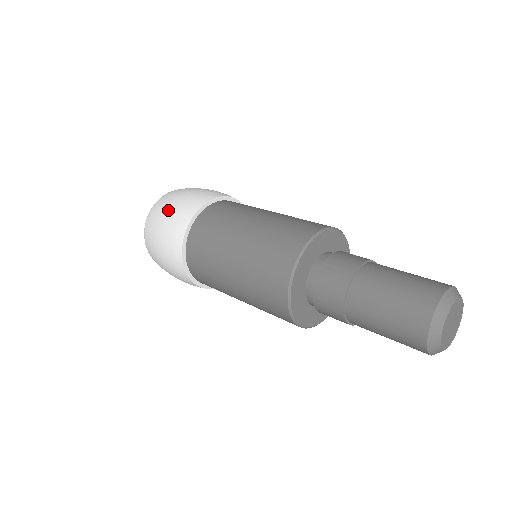
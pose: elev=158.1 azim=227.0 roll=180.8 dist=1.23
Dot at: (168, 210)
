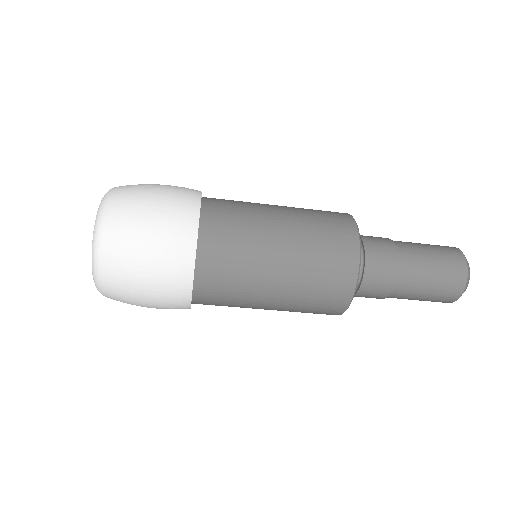
Dot at: occluded
